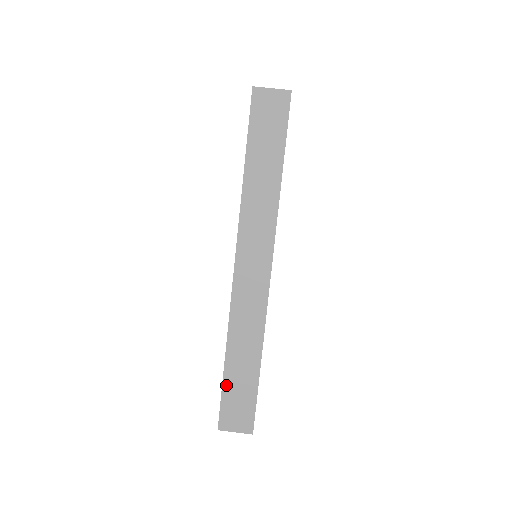
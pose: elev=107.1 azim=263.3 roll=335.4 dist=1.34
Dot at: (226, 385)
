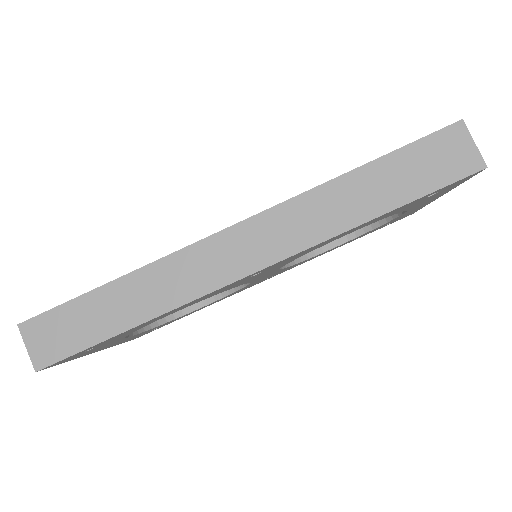
Dot at: (80, 302)
